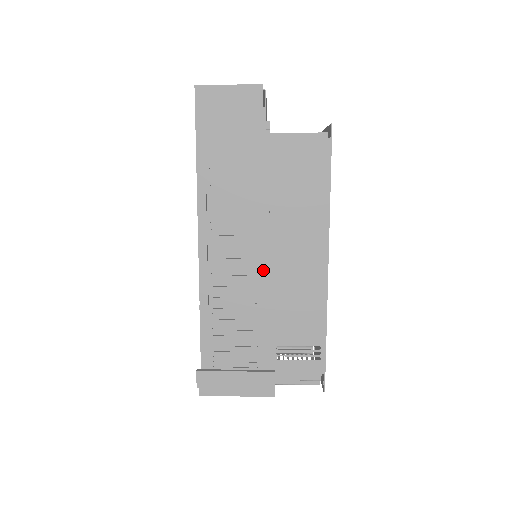
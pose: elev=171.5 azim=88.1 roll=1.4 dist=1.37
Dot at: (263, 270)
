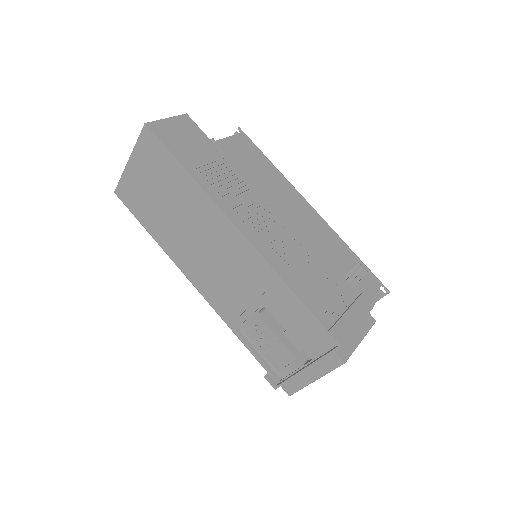
Dot at: (289, 227)
